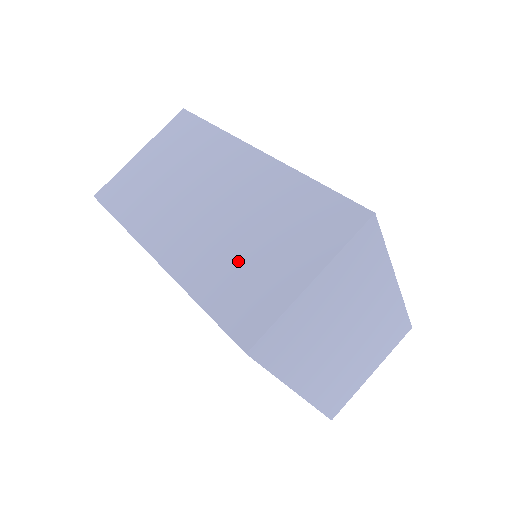
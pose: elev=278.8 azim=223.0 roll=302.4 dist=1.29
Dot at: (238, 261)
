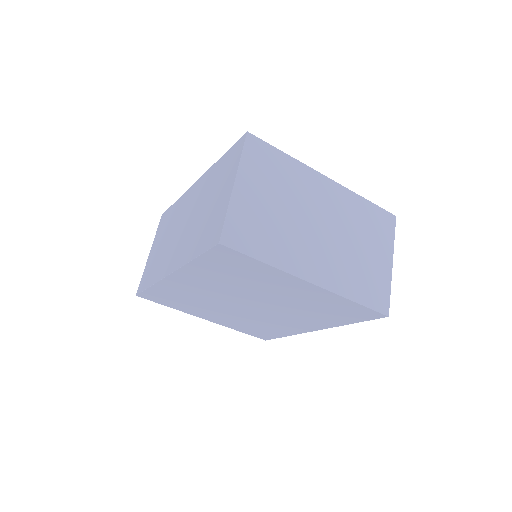
Dot at: (203, 223)
